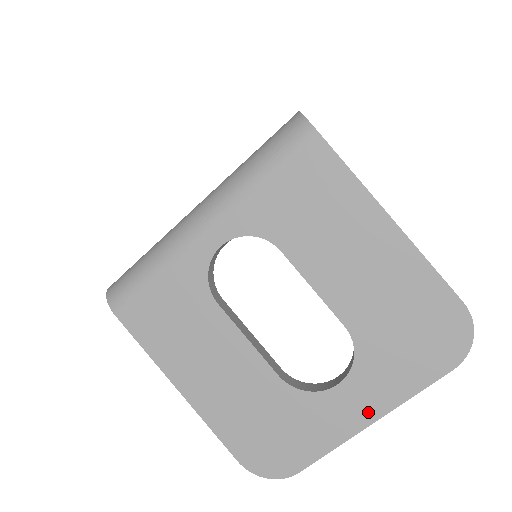
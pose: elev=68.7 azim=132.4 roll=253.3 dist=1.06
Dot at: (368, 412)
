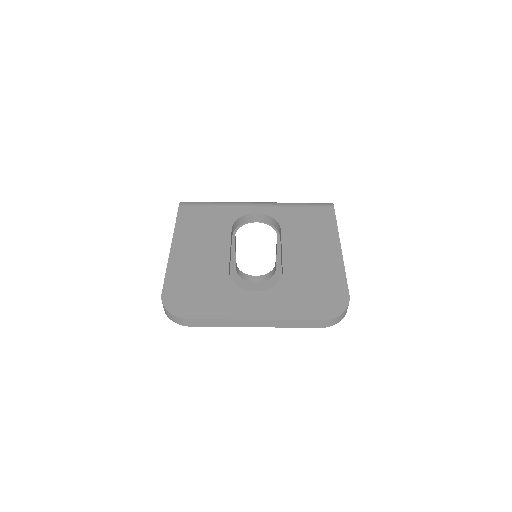
Dot at: (259, 313)
